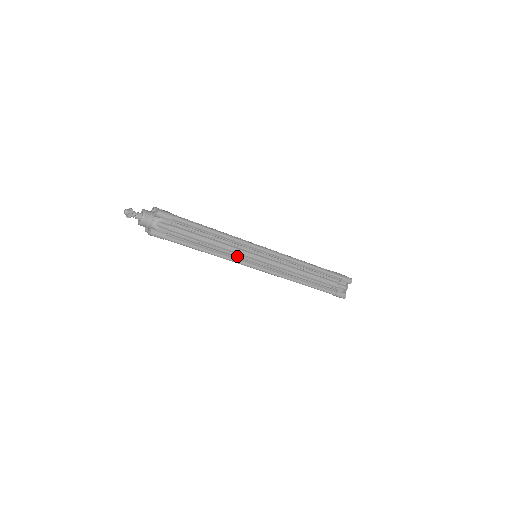
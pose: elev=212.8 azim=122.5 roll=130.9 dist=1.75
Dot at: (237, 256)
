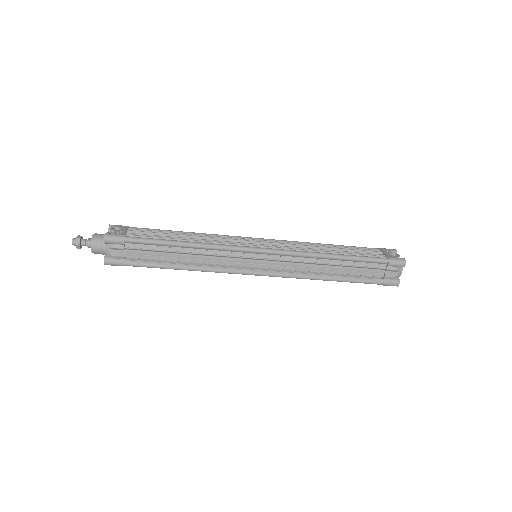
Dot at: (226, 265)
